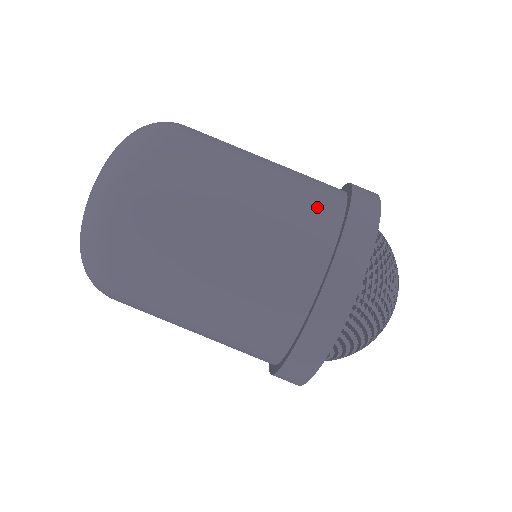
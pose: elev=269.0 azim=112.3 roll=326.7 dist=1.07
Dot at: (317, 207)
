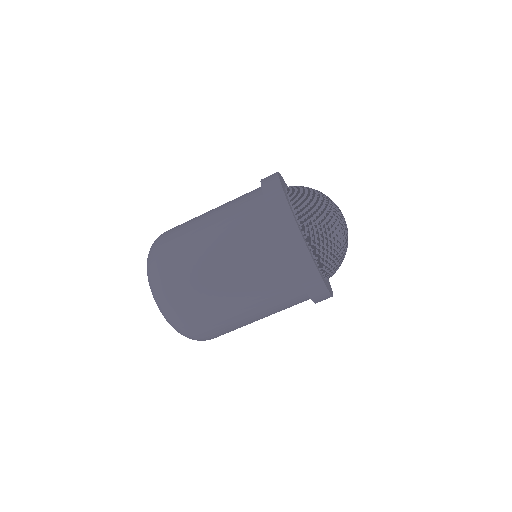
Dot at: (276, 272)
